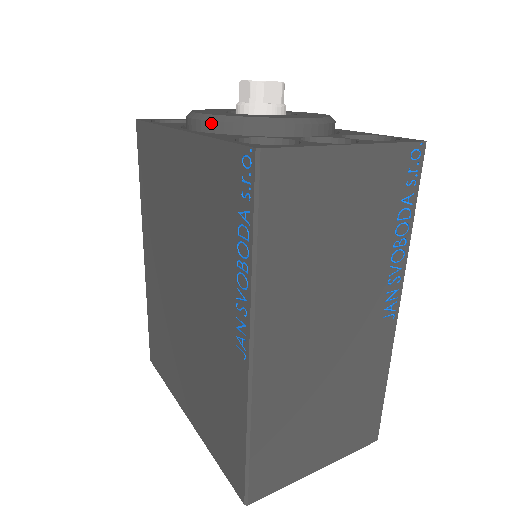
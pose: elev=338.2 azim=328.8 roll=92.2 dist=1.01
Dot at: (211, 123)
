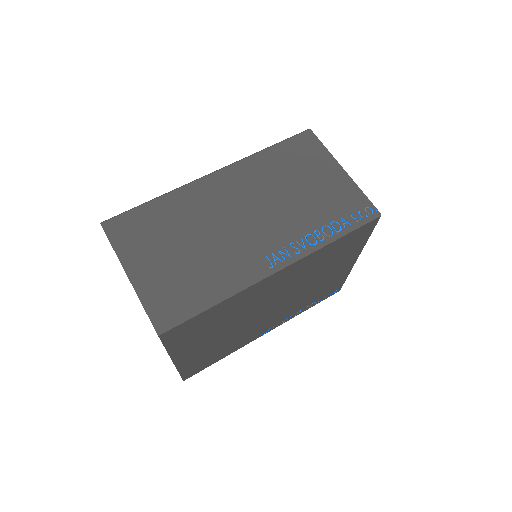
Dot at: occluded
